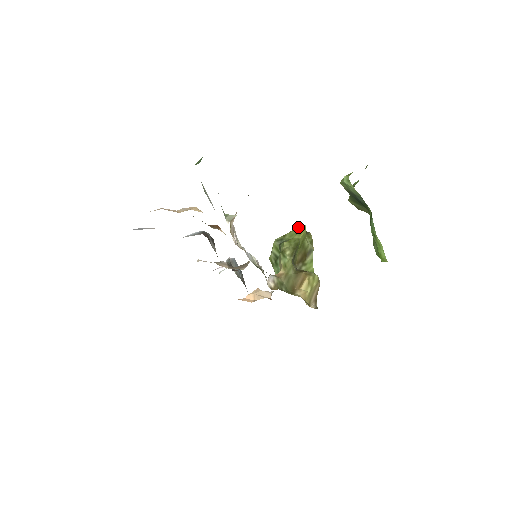
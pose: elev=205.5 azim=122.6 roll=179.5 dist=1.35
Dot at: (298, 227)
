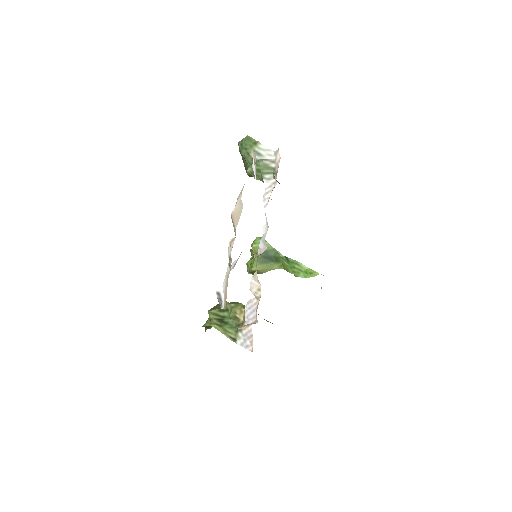
Dot at: (217, 304)
